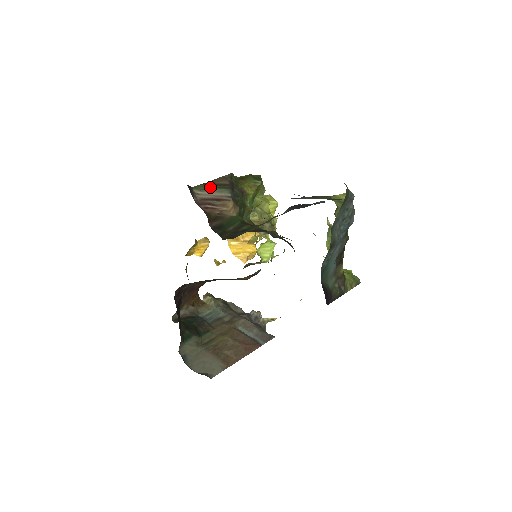
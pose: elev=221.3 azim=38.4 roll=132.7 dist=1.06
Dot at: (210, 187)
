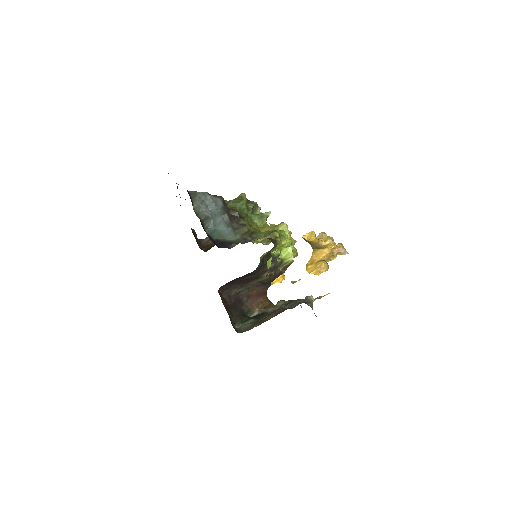
Dot at: occluded
